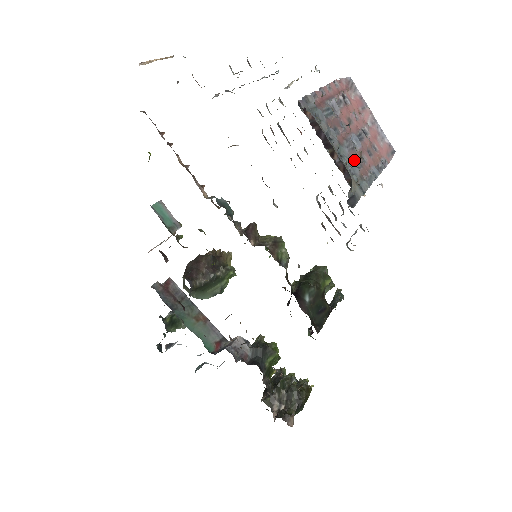
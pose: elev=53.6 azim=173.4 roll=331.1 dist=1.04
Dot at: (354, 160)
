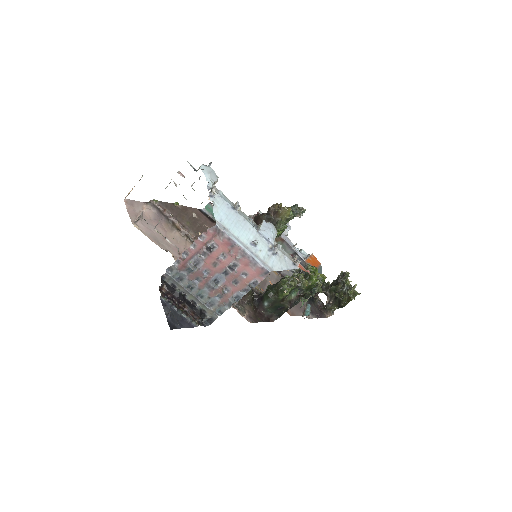
Dot at: (215, 295)
